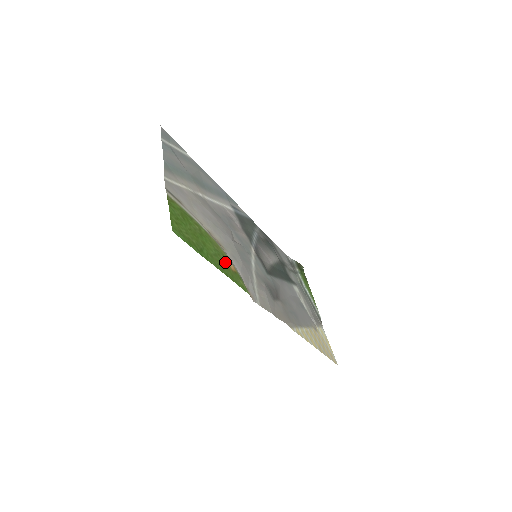
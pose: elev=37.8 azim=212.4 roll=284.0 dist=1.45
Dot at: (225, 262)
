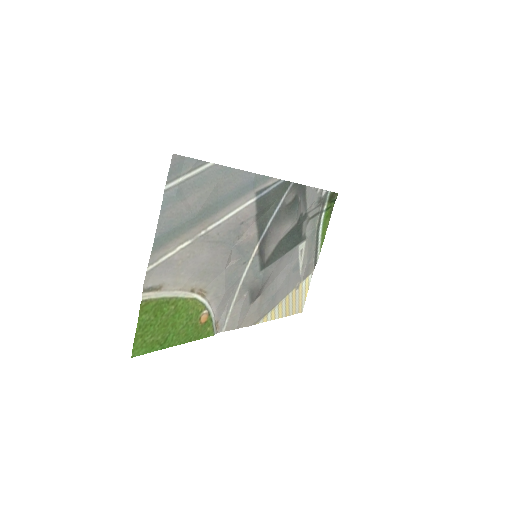
Dot at: (196, 322)
